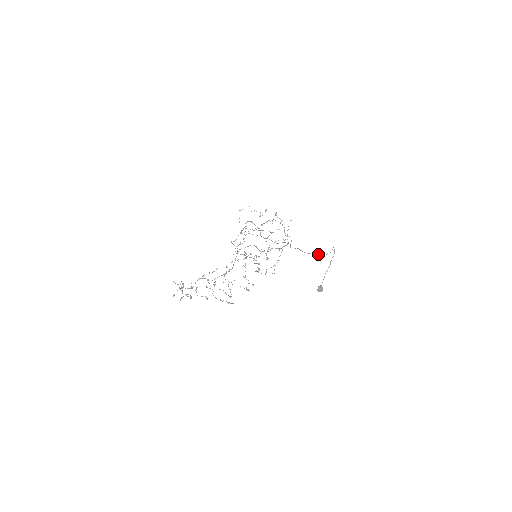
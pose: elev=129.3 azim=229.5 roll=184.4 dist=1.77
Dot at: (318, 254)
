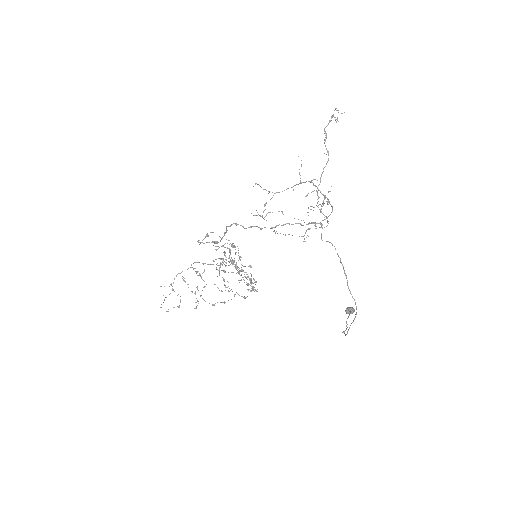
Dot at: occluded
